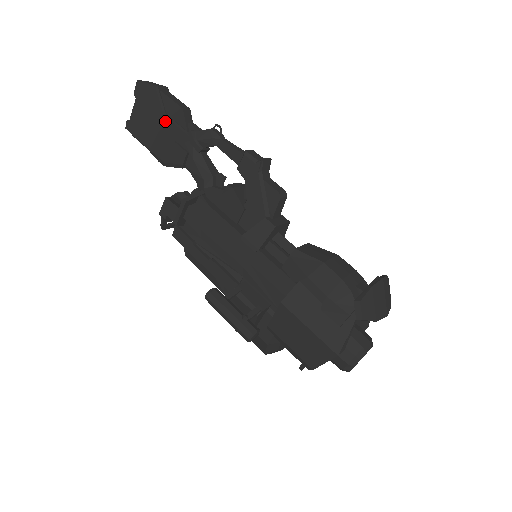
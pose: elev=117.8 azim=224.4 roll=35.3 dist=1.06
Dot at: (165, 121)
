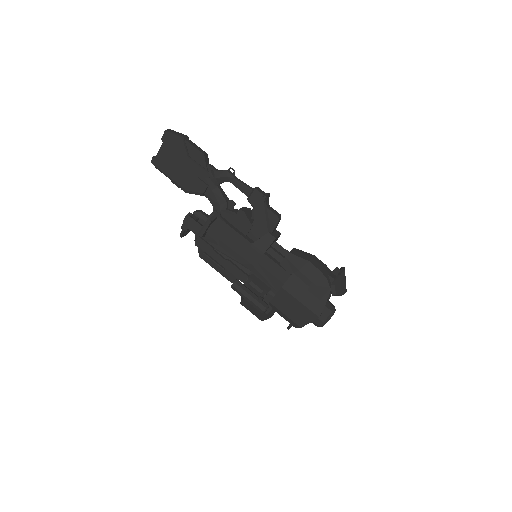
Dot at: (189, 162)
